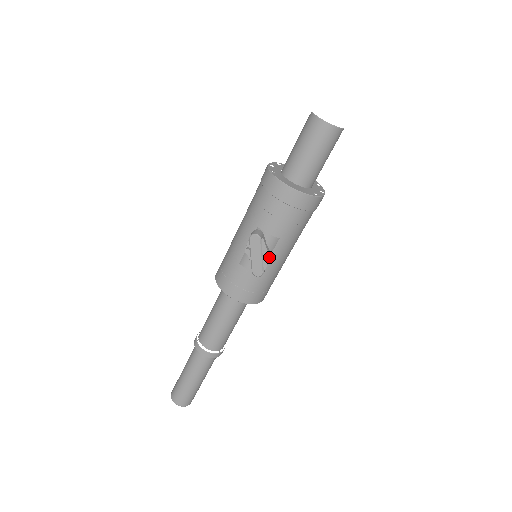
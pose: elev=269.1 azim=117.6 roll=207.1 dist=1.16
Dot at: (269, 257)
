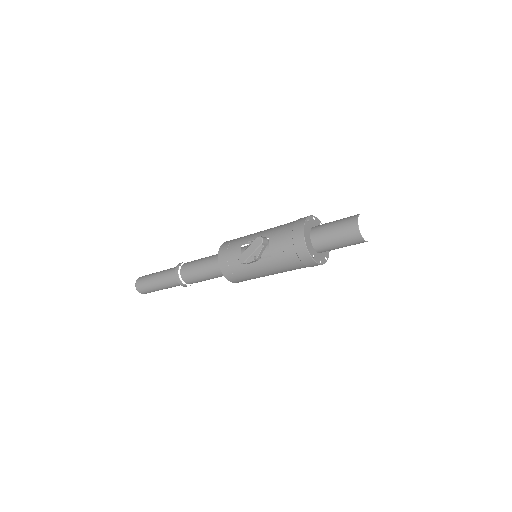
Dot at: (256, 259)
